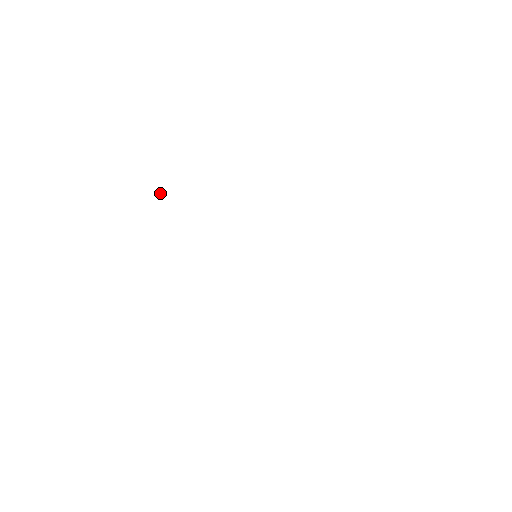
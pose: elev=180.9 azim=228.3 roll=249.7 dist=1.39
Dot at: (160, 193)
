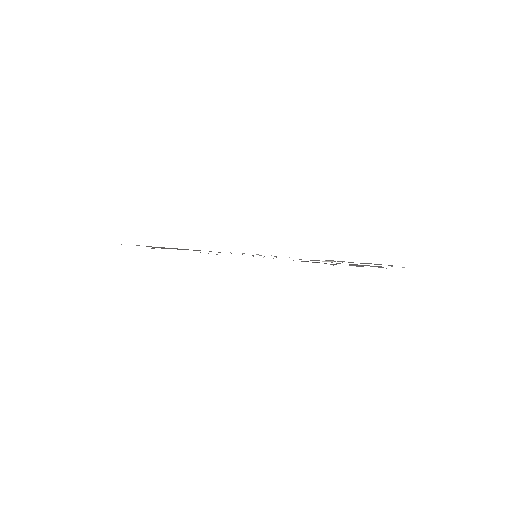
Dot at: occluded
